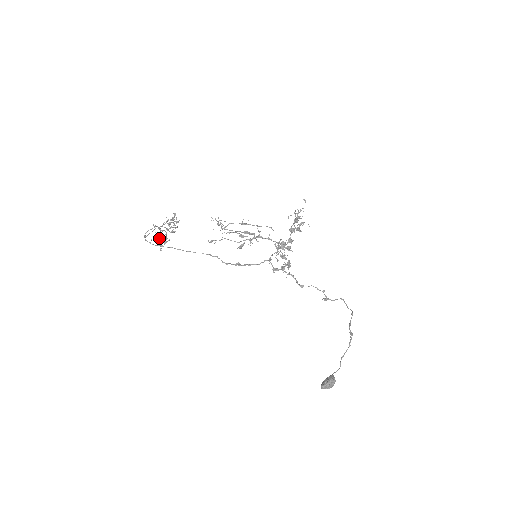
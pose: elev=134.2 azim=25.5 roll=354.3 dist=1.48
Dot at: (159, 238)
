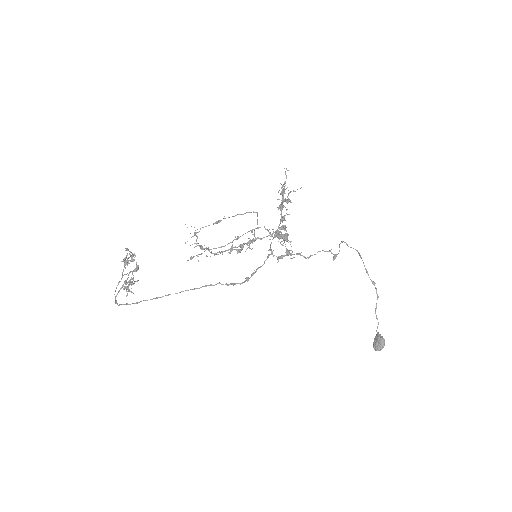
Dot at: (130, 291)
